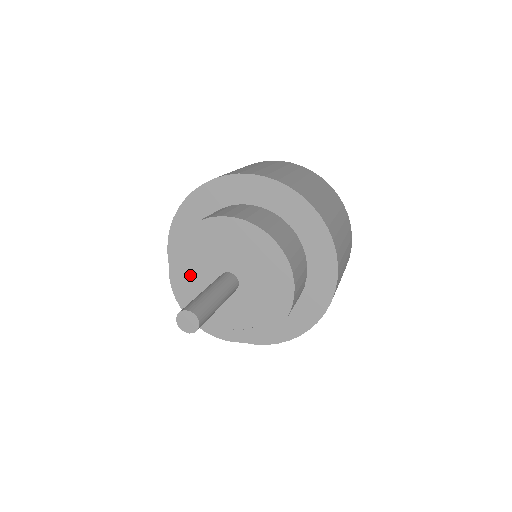
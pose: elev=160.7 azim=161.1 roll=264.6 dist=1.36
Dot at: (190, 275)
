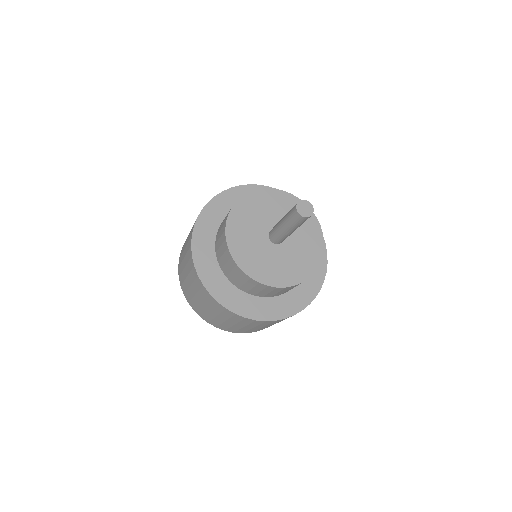
Dot at: (251, 214)
